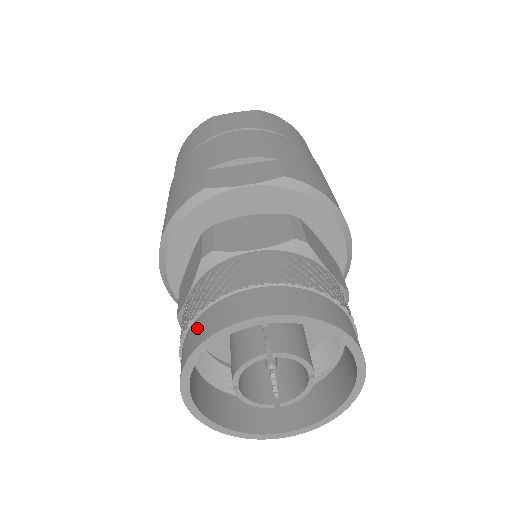
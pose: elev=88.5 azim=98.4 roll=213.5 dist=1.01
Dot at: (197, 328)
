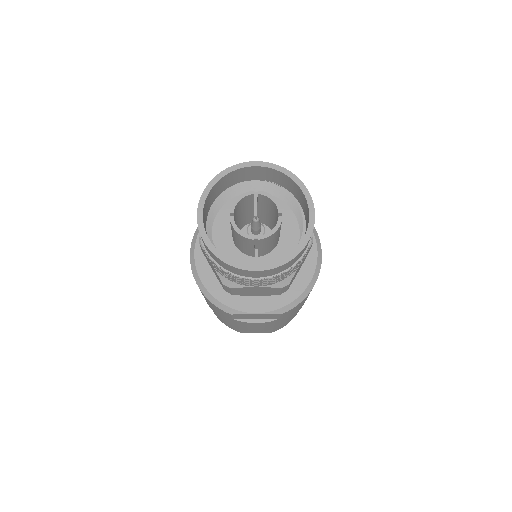
Dot at: occluded
